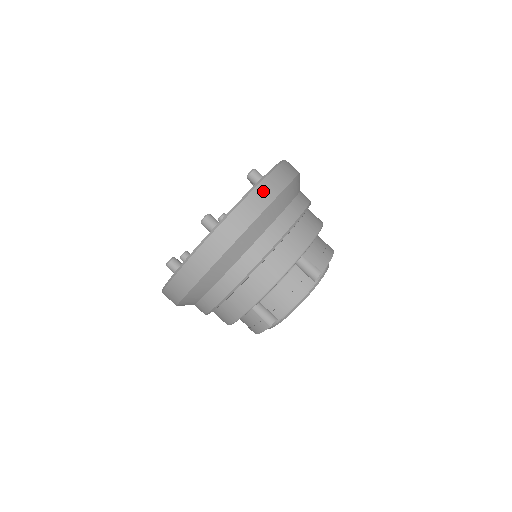
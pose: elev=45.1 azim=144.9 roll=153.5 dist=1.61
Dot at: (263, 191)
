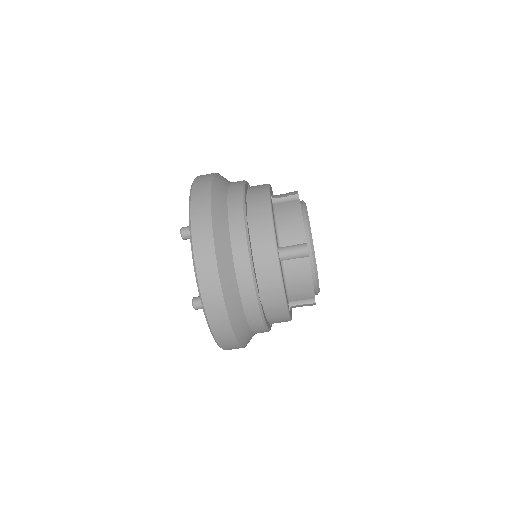
Dot at: (202, 259)
